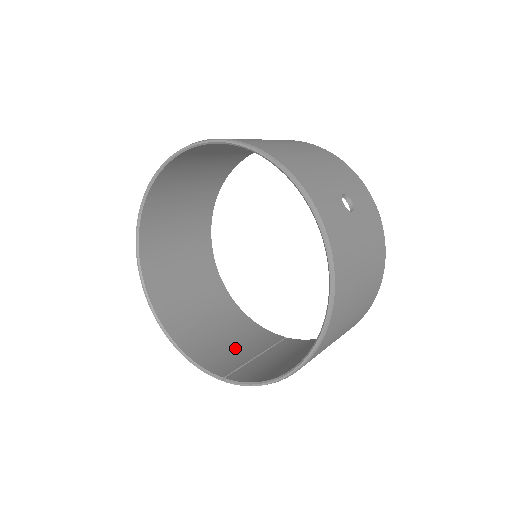
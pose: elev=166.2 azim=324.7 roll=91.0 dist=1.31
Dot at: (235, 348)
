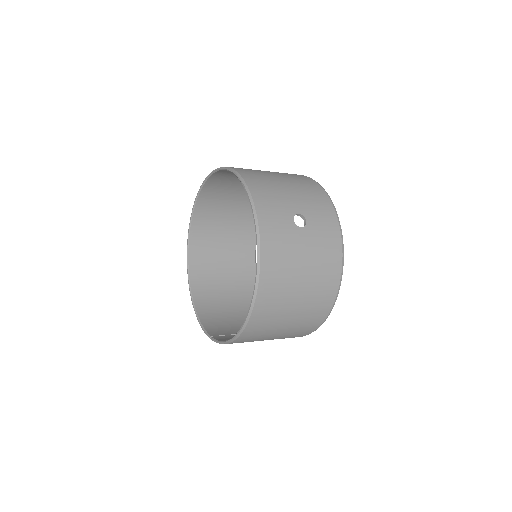
Dot at: (238, 325)
